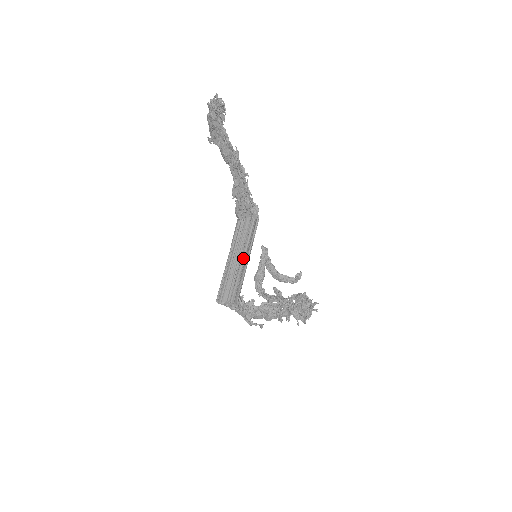
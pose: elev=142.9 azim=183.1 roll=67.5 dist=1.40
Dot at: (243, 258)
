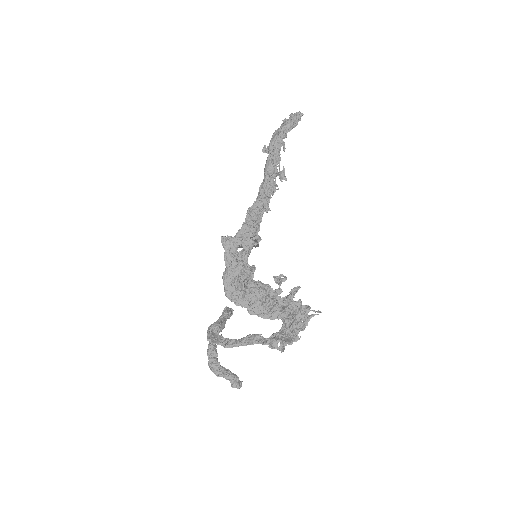
Dot at: occluded
